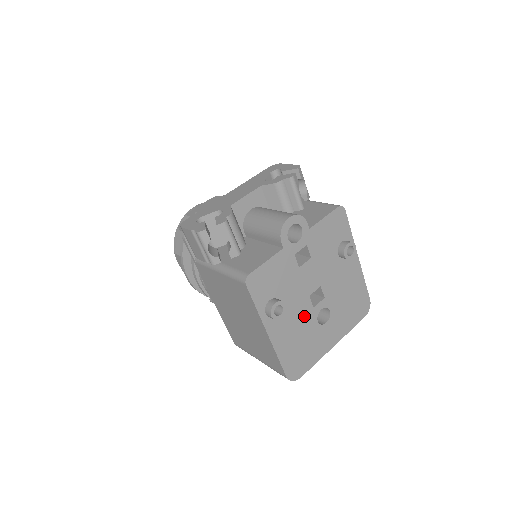
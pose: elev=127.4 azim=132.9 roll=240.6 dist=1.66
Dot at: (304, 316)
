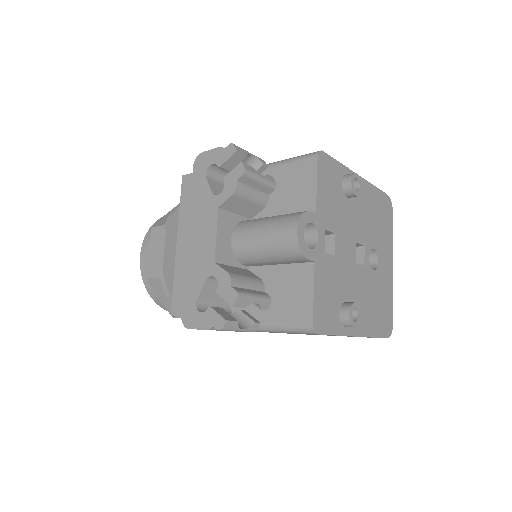
Dot at: (364, 282)
